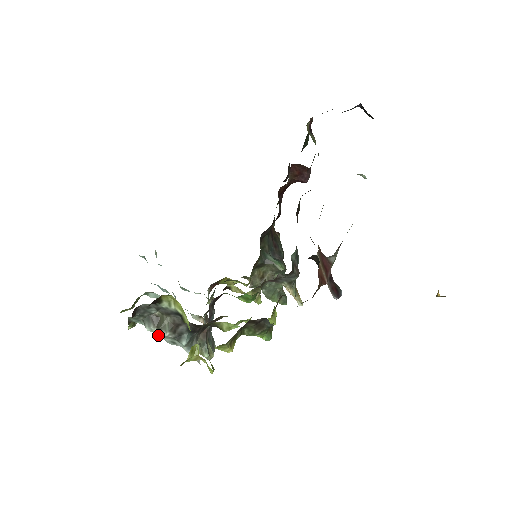
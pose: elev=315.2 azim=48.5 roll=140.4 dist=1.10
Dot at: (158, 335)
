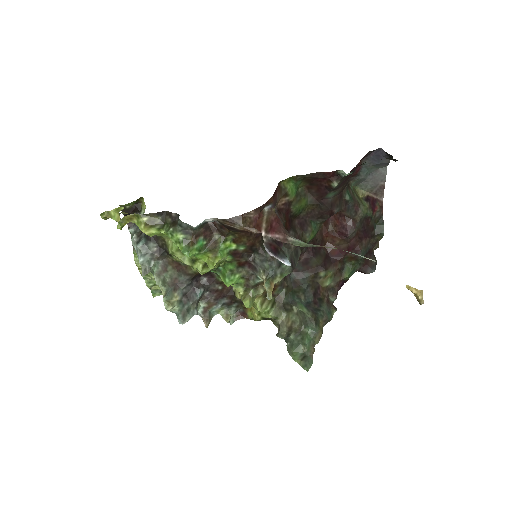
Dot at: (133, 242)
